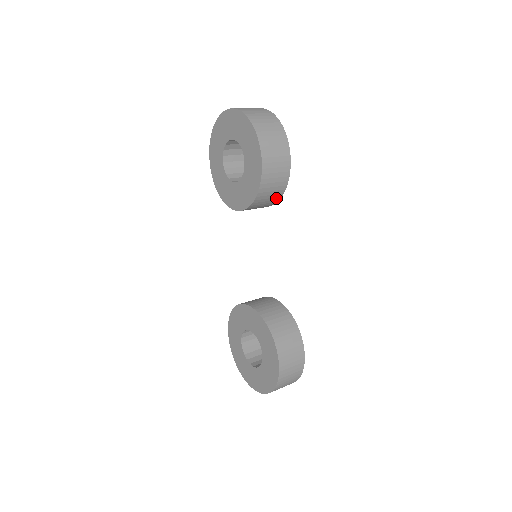
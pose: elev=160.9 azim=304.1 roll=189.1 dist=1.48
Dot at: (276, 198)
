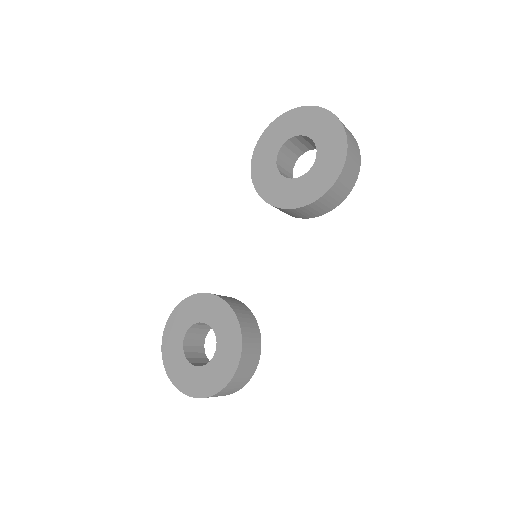
Dot at: (314, 215)
